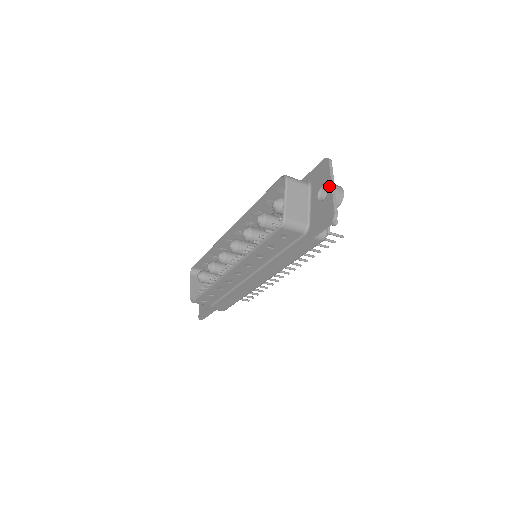
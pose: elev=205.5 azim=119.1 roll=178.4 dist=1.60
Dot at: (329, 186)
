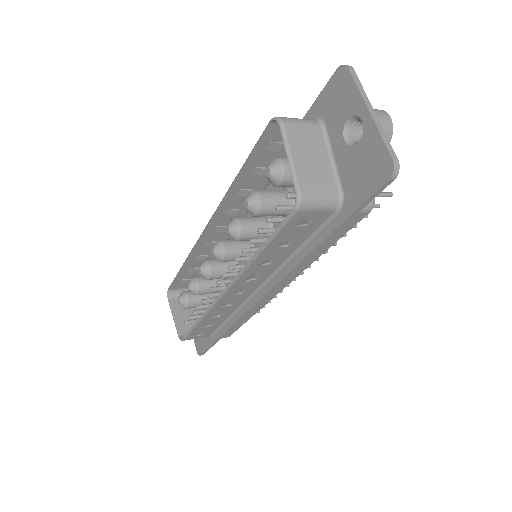
Dot at: (364, 114)
